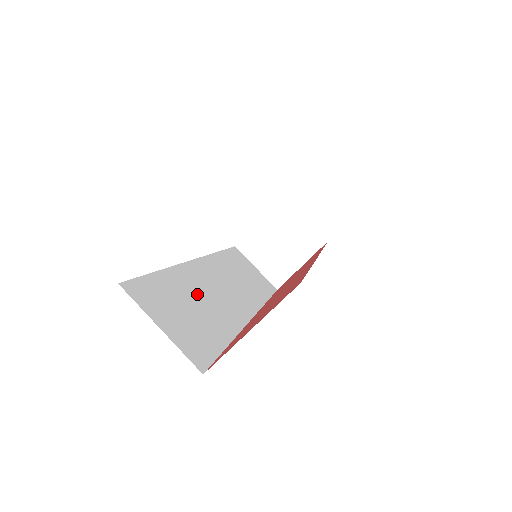
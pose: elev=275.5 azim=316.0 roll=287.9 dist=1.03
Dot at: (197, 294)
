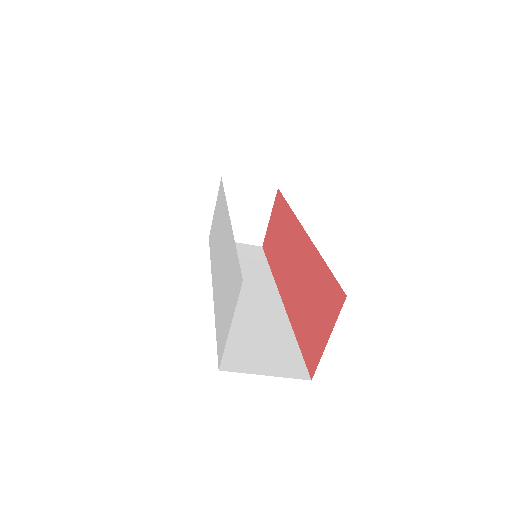
Dot at: (246, 319)
